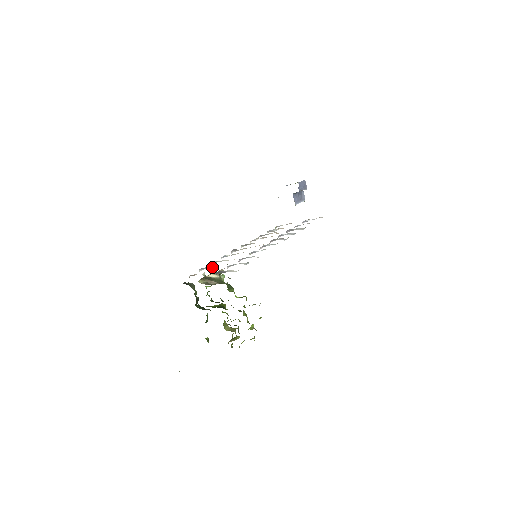
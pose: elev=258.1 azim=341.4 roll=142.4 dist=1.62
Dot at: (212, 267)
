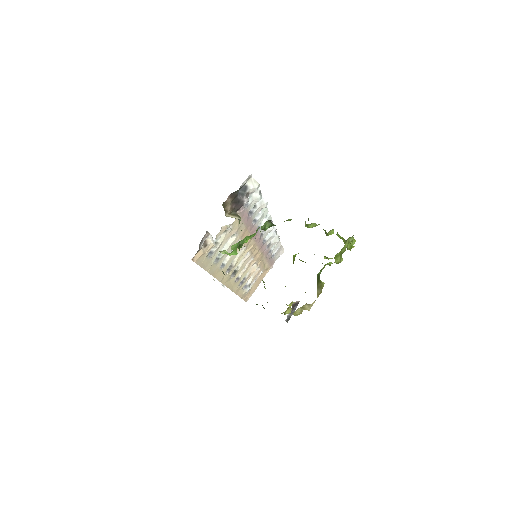
Dot at: (220, 243)
